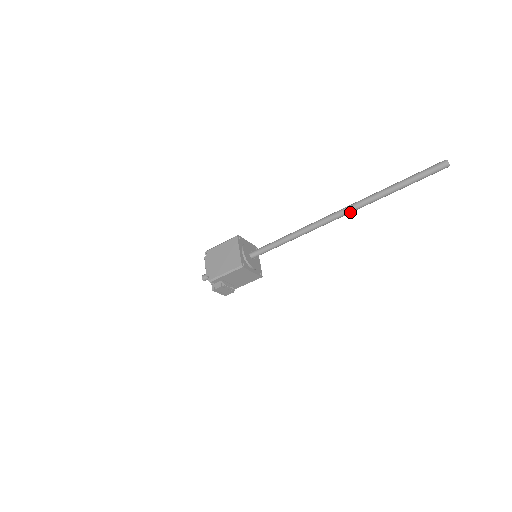
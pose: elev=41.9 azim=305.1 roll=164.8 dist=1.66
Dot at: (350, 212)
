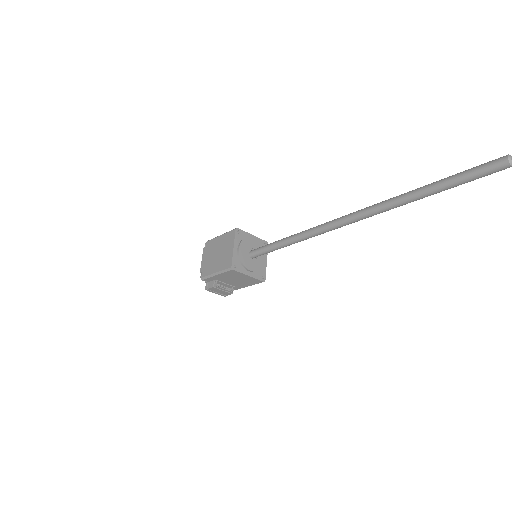
Dot at: (364, 218)
